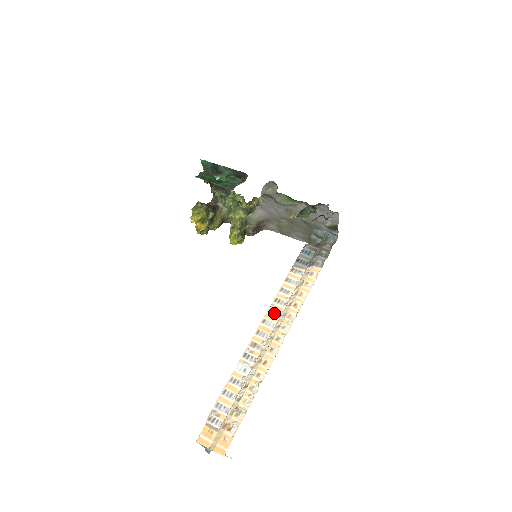
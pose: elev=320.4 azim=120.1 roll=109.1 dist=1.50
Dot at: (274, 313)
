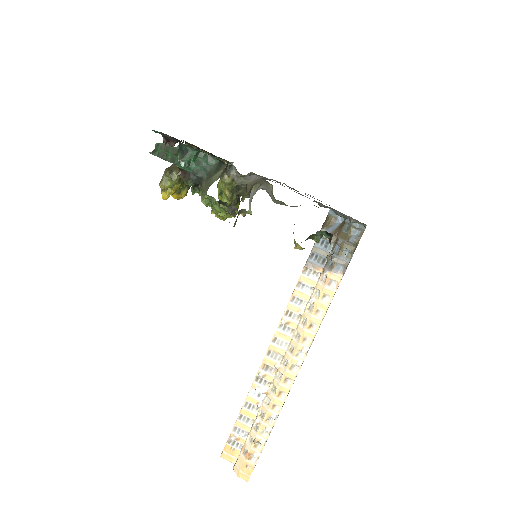
Dot at: (286, 330)
